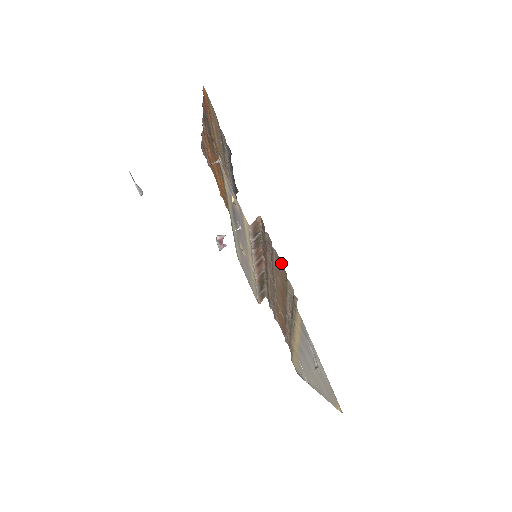
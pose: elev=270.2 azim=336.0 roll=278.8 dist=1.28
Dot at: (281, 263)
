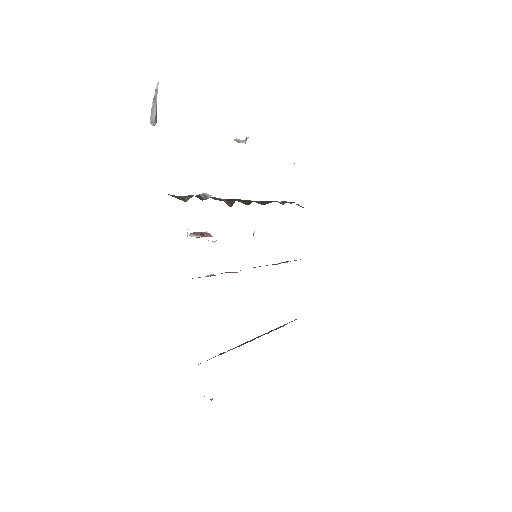
Dot at: occluded
